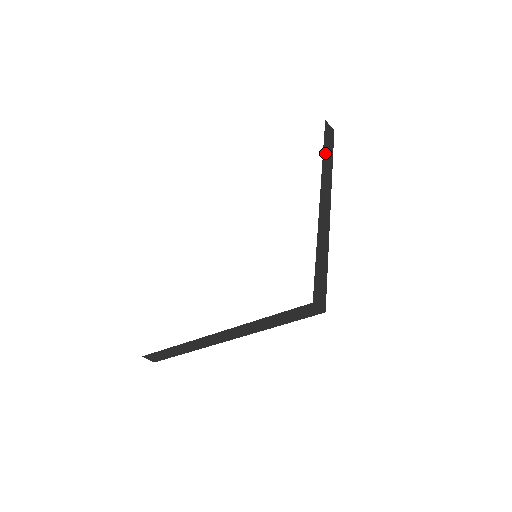
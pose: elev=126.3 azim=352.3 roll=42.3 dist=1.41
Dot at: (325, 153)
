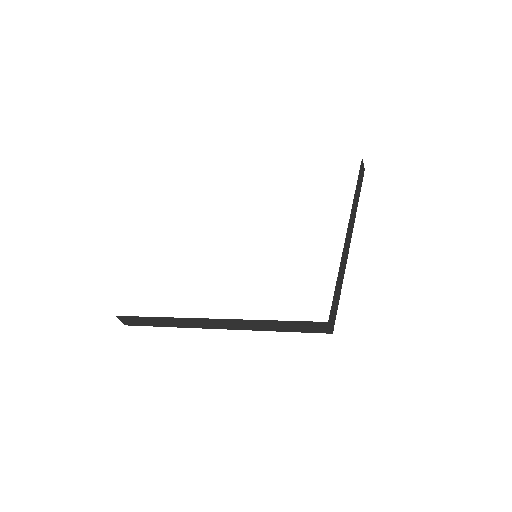
Dot at: (357, 188)
